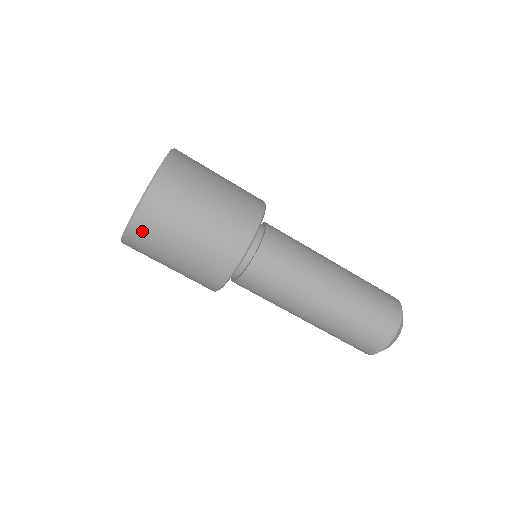
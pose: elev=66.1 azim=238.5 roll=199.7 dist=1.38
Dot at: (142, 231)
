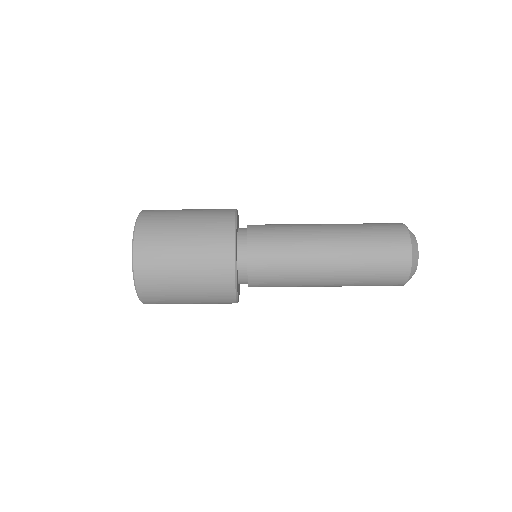
Dot at: (148, 286)
